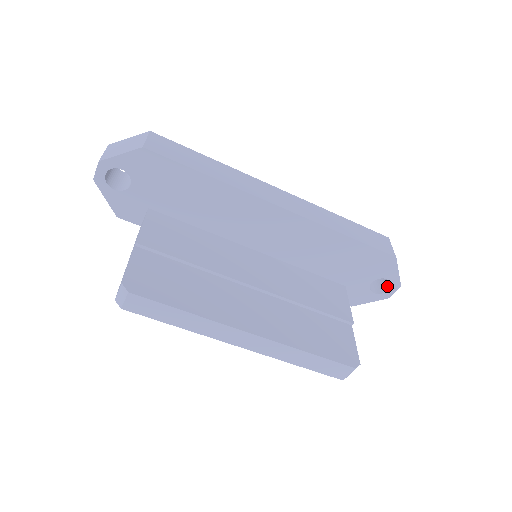
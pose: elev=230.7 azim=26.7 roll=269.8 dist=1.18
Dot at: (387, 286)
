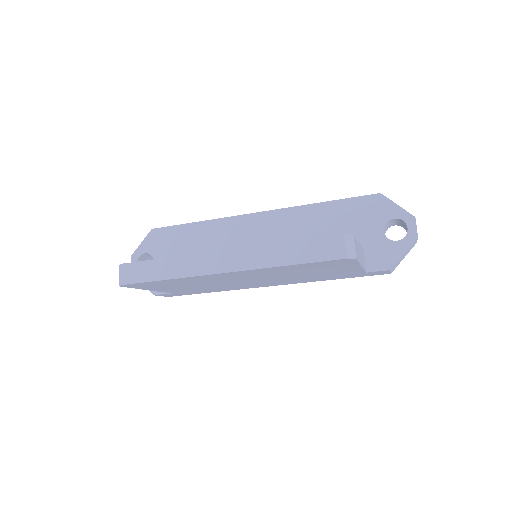
Dot at: (407, 230)
